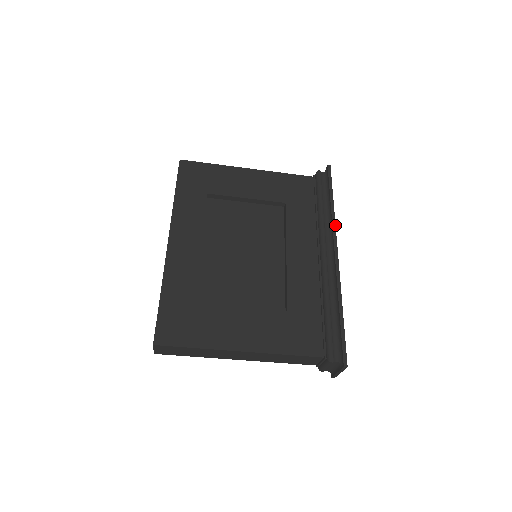
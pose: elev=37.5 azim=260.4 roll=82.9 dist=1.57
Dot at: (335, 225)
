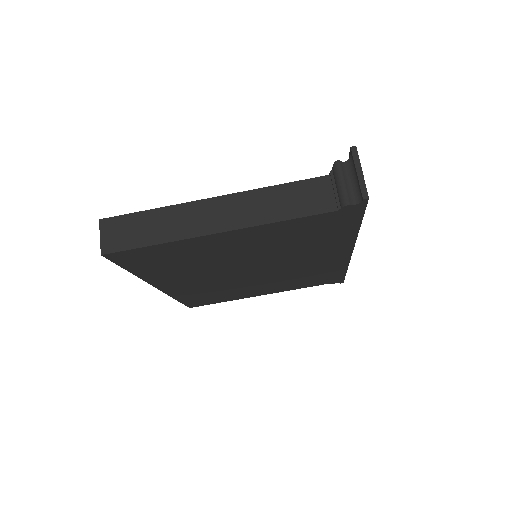
Dot at: occluded
